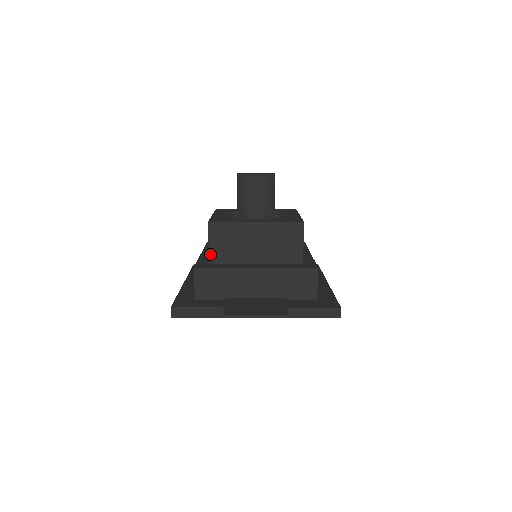
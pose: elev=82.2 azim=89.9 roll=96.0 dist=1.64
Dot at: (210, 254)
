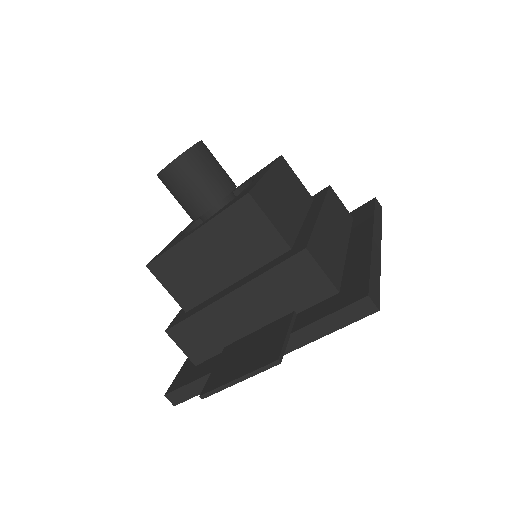
Dot at: (178, 301)
